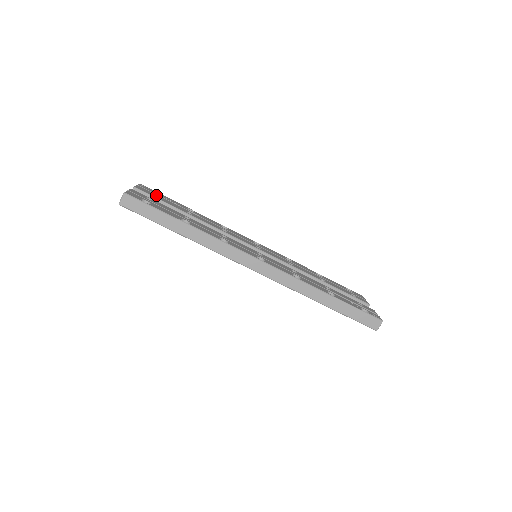
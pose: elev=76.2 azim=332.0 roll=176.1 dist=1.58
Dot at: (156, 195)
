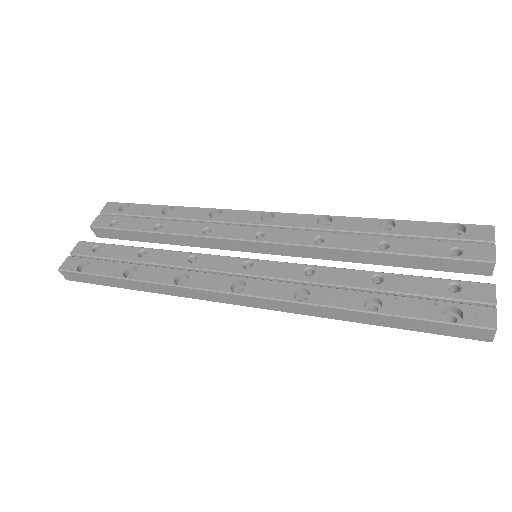
Dot at: (118, 219)
